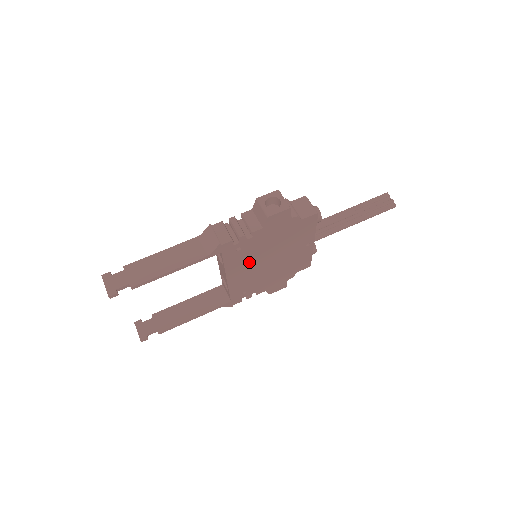
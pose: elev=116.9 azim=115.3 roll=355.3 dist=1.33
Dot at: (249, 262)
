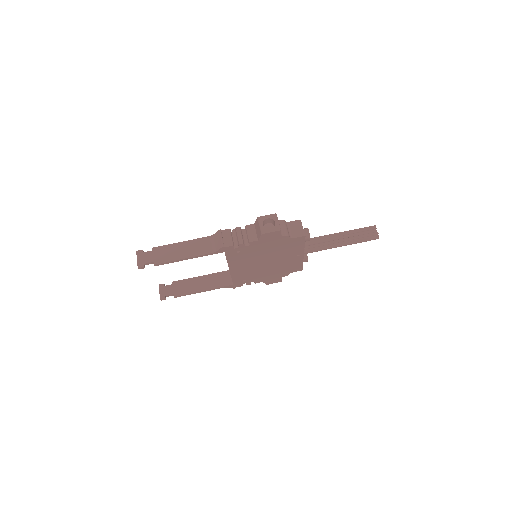
Dot at: (248, 261)
